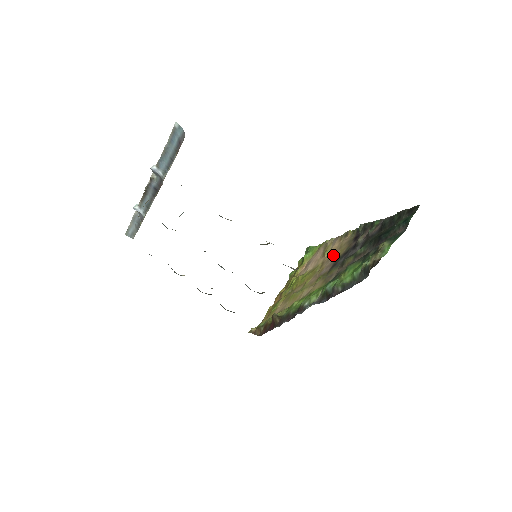
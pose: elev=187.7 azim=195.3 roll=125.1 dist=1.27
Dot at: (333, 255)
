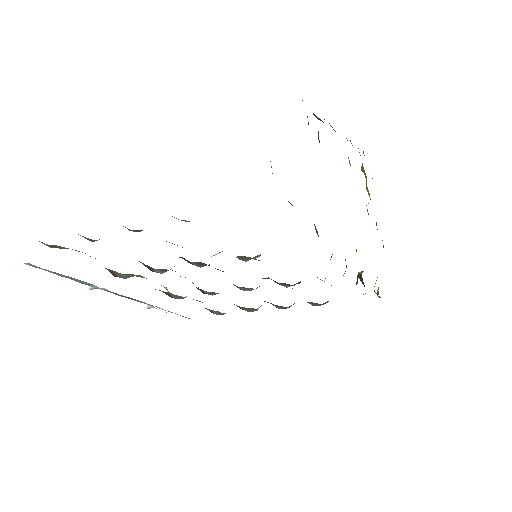
Dot at: occluded
